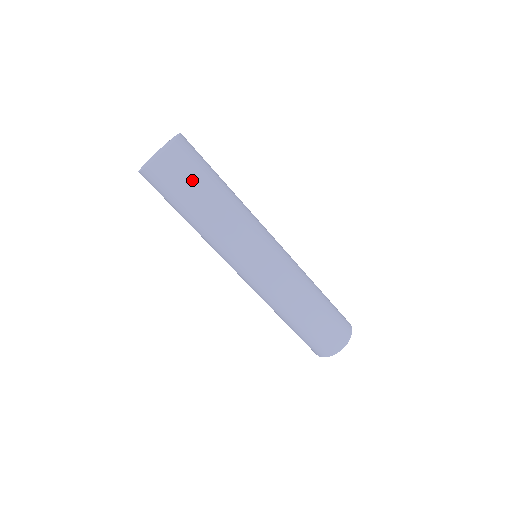
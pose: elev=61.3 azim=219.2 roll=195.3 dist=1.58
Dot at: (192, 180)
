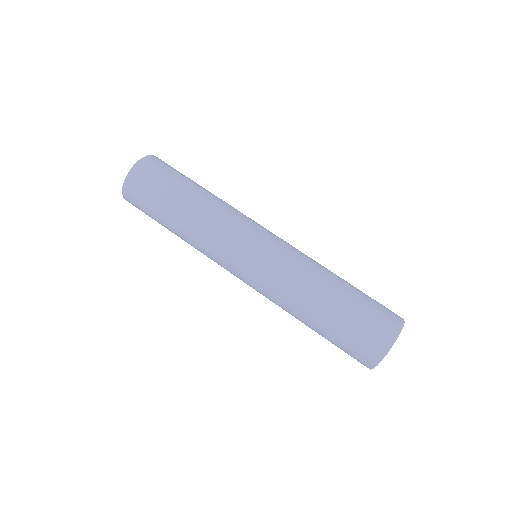
Dot at: (170, 177)
